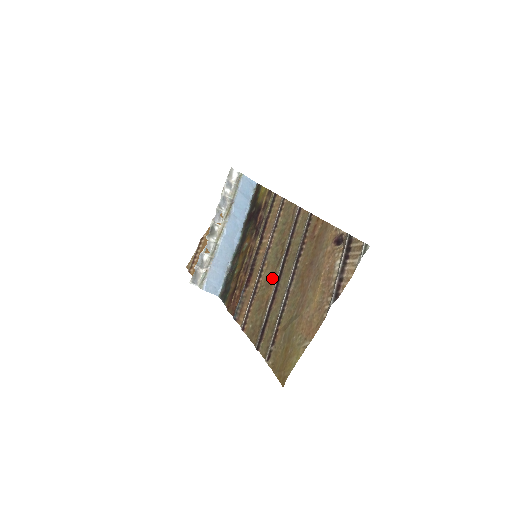
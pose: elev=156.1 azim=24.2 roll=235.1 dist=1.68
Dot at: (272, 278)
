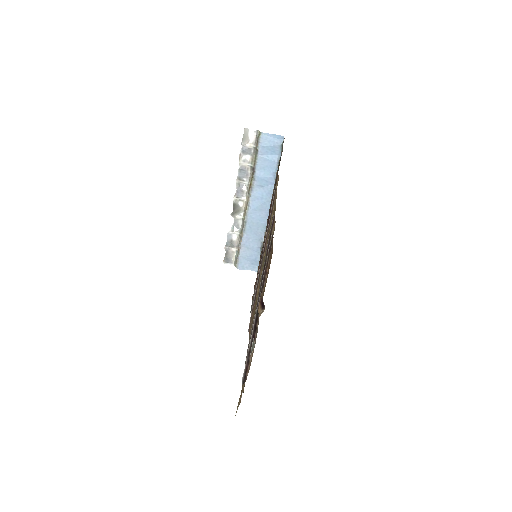
Dot at: occluded
